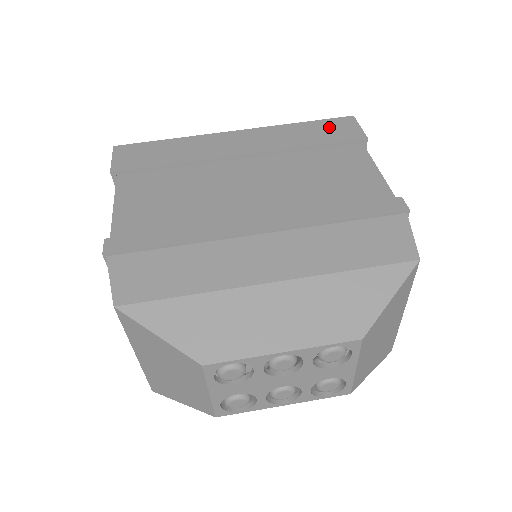
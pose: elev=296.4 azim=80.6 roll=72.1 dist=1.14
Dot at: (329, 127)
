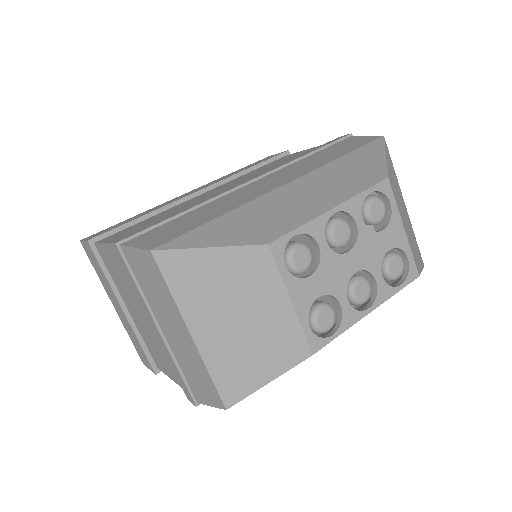
Dot at: occluded
